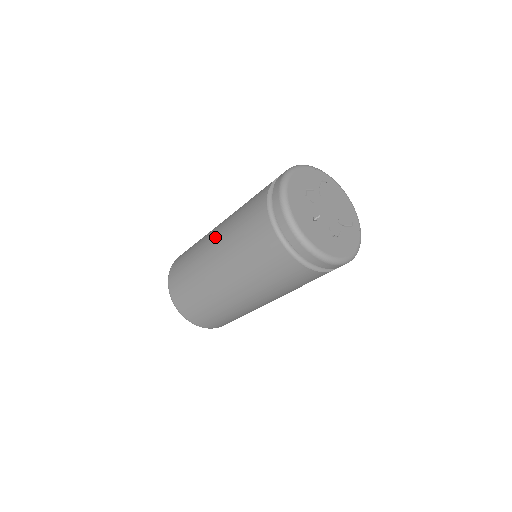
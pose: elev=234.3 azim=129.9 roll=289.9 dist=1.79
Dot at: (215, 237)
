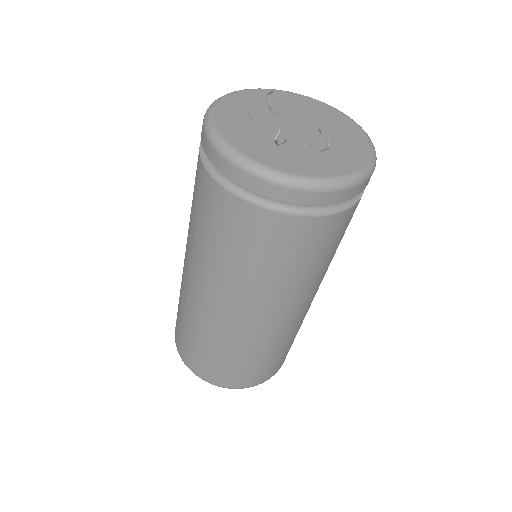
Dot at: (185, 260)
